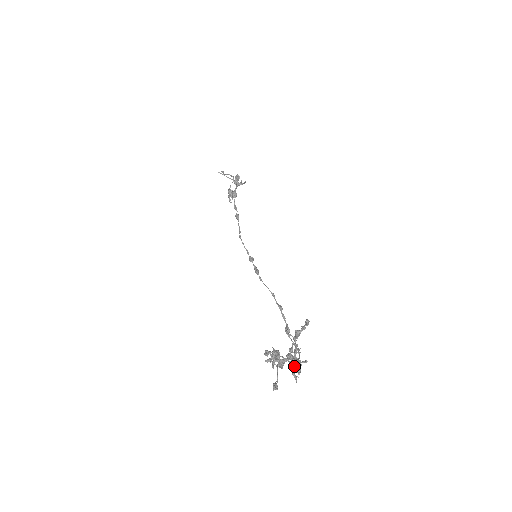
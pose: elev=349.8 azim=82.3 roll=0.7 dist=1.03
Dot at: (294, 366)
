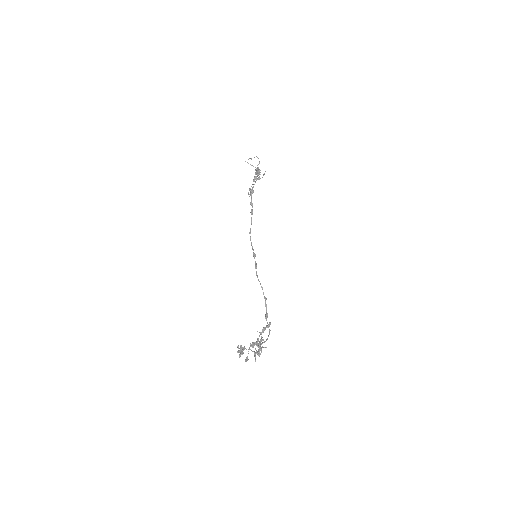
Dot at: (256, 353)
